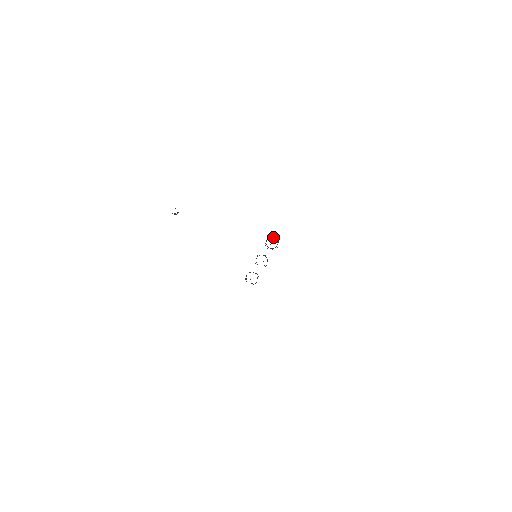
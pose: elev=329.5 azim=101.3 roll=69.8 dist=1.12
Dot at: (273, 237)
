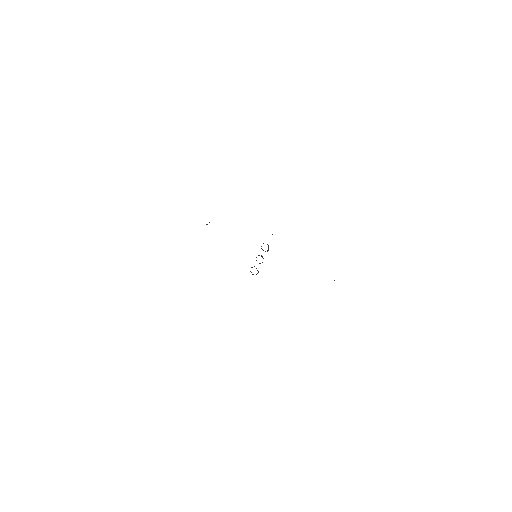
Dot at: occluded
